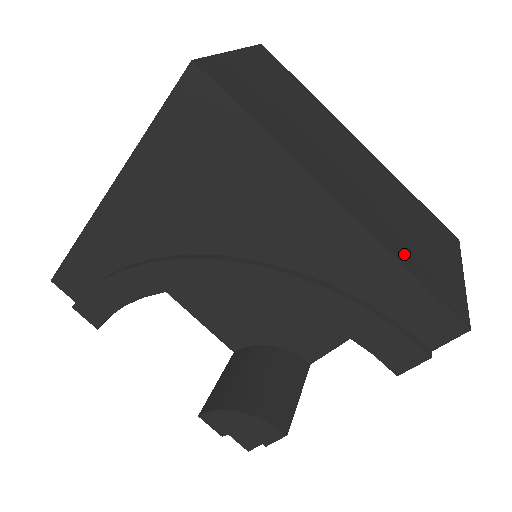
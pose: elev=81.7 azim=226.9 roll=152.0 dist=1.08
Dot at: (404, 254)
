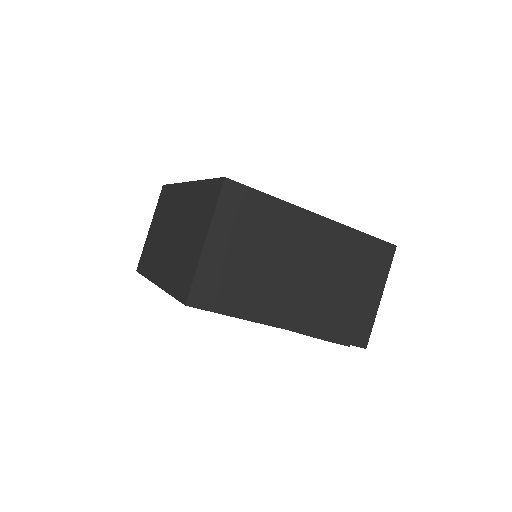
Dot at: (330, 328)
